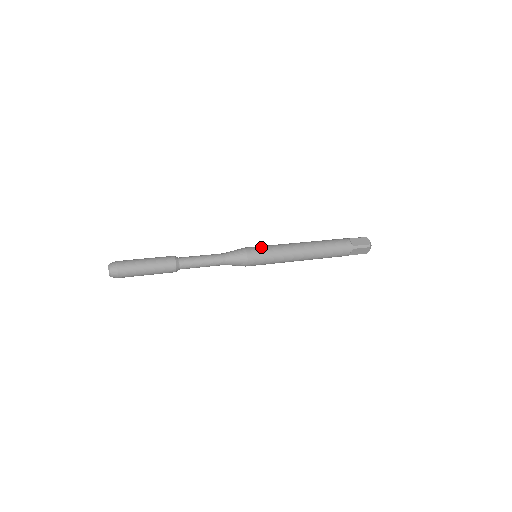
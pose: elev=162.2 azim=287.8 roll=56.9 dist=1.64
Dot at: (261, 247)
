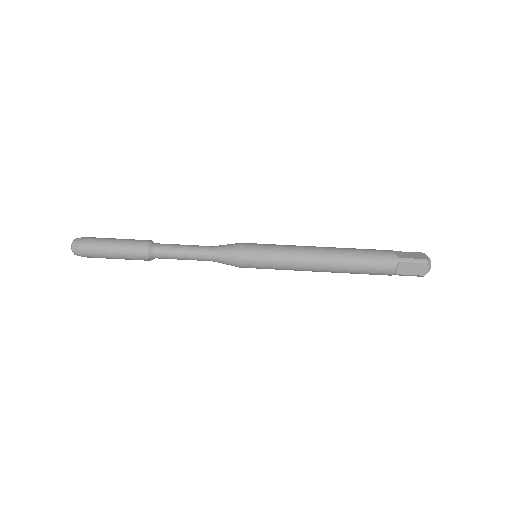
Dot at: (261, 258)
